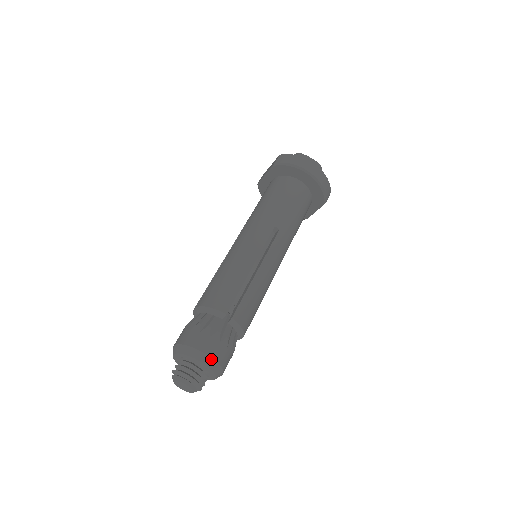
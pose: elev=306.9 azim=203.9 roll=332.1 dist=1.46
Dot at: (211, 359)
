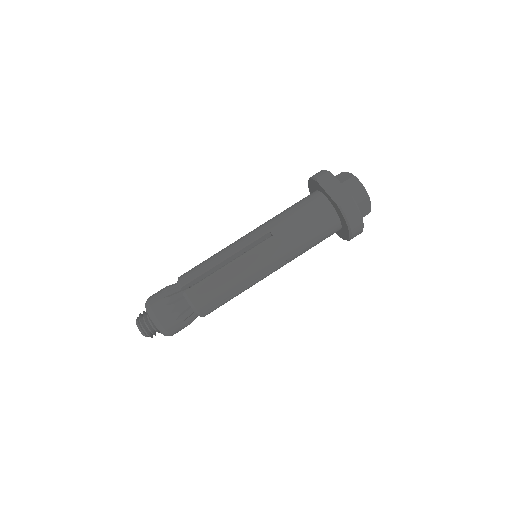
Dot at: (171, 335)
